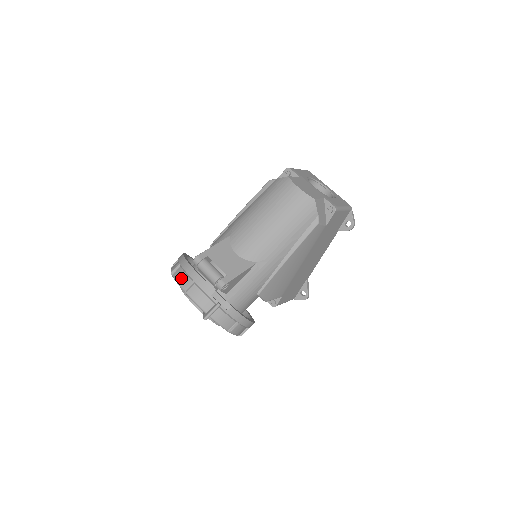
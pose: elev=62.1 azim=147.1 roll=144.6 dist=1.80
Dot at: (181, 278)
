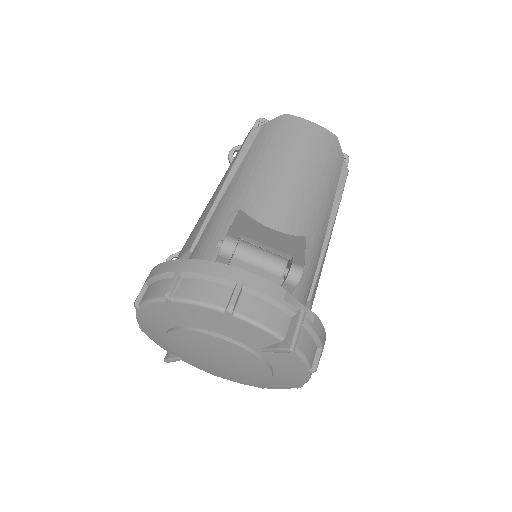
Dot at: (203, 292)
